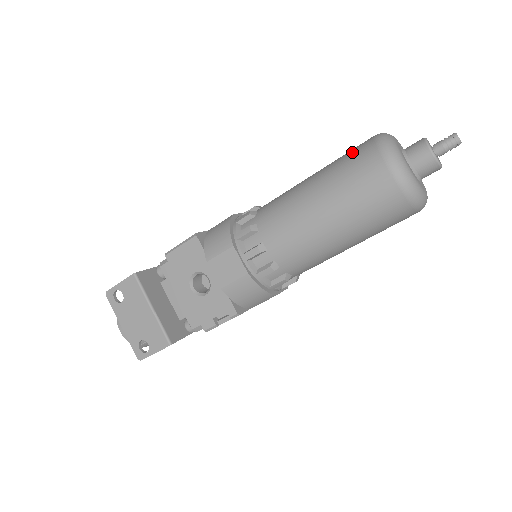
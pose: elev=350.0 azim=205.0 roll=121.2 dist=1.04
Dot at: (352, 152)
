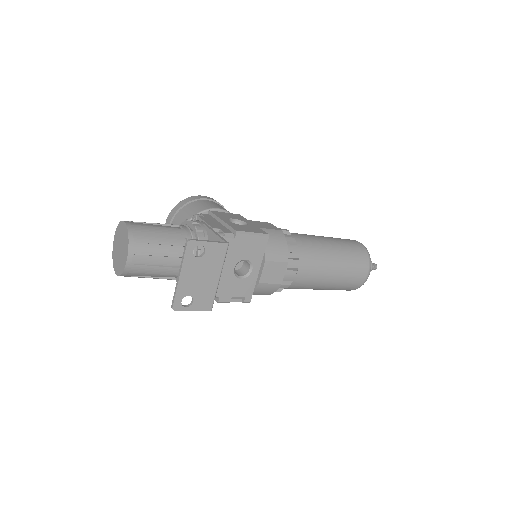
Dot at: (355, 248)
